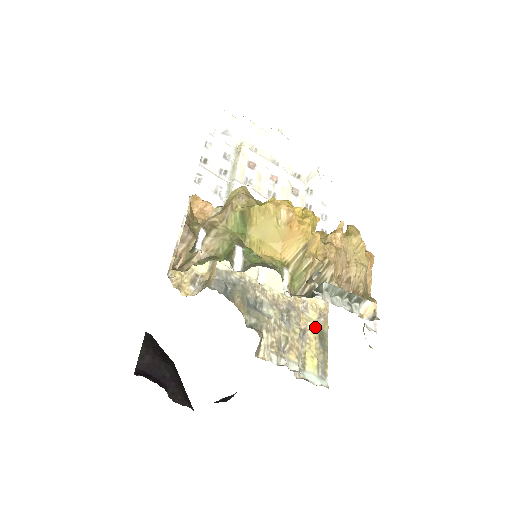
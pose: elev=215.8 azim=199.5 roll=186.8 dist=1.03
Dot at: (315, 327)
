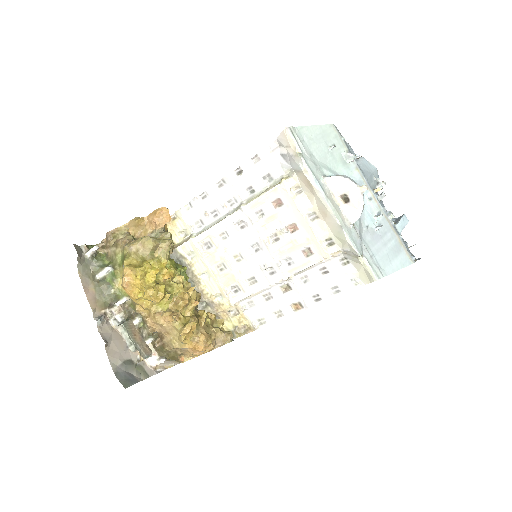
Dot at: (229, 327)
